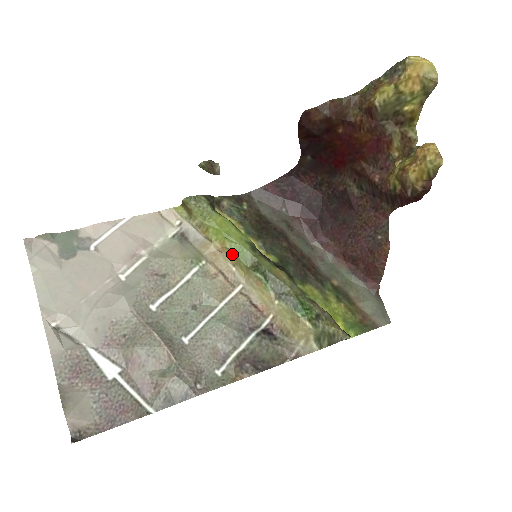
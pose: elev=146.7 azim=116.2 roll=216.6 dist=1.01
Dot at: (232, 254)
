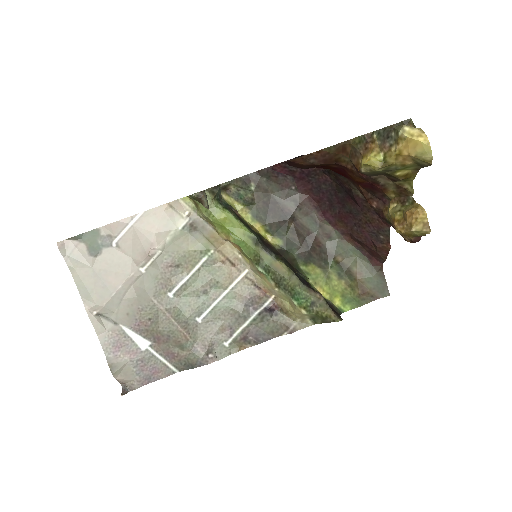
Dot at: (237, 245)
